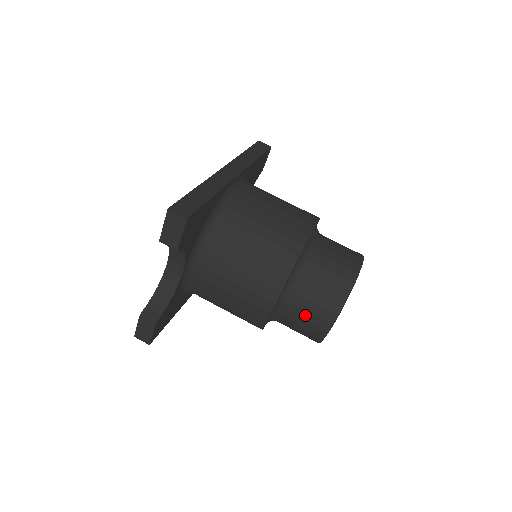
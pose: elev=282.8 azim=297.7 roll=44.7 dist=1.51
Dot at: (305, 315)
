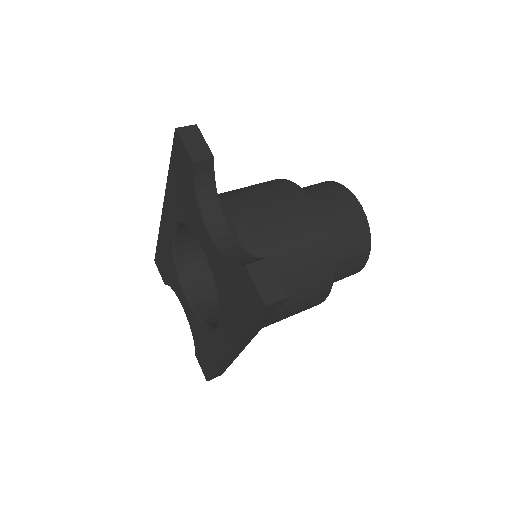
Dot at: (337, 209)
